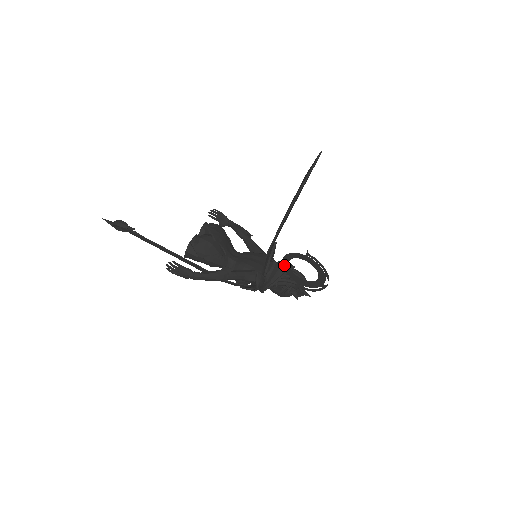
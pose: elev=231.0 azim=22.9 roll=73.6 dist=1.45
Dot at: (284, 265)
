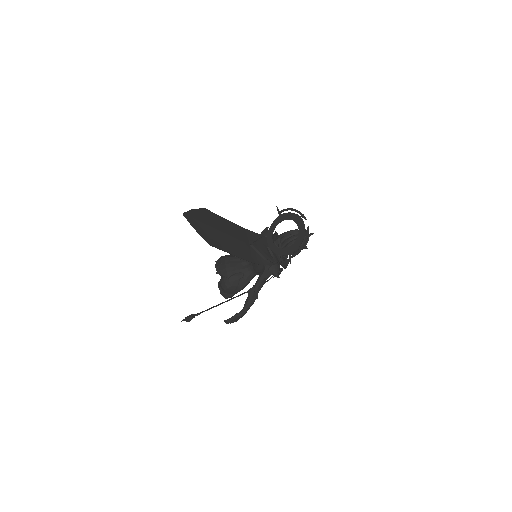
Dot at: (272, 249)
